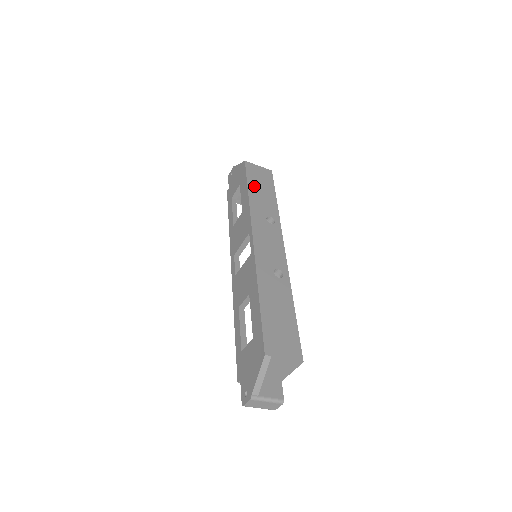
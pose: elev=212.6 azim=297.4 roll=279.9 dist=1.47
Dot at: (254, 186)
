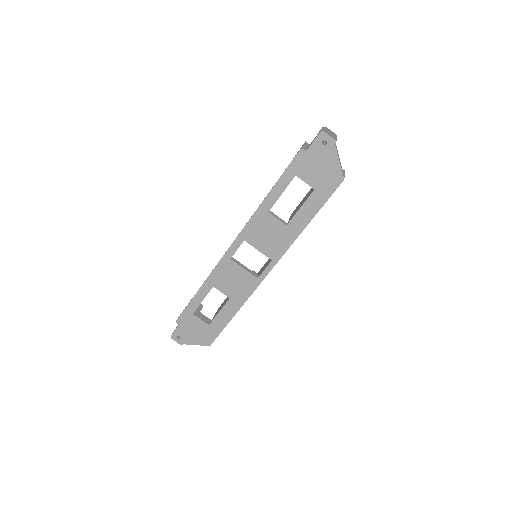
Dot at: occluded
